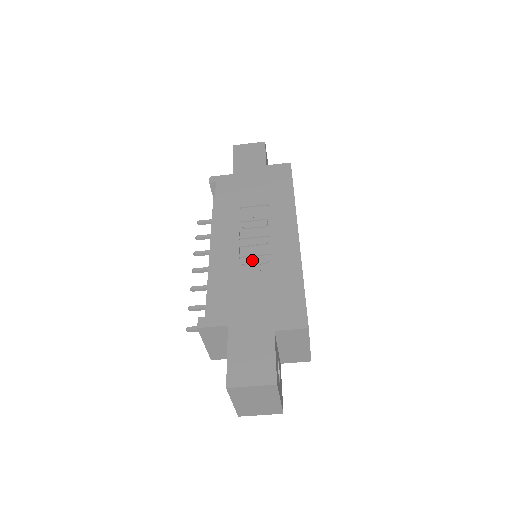
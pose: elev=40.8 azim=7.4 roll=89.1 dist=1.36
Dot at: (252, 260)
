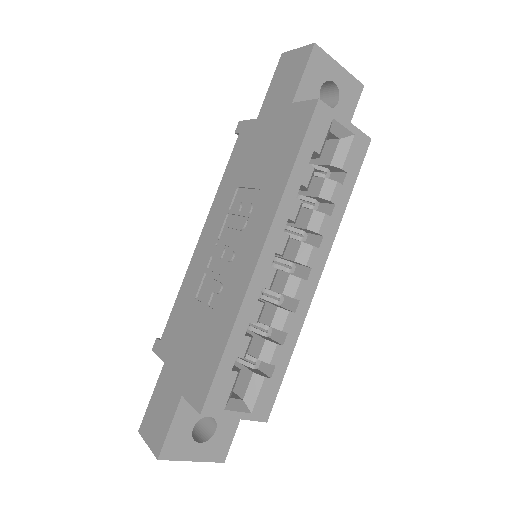
Dot at: (209, 283)
